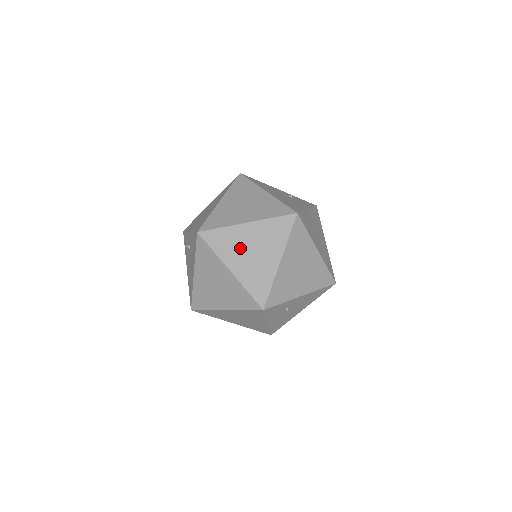
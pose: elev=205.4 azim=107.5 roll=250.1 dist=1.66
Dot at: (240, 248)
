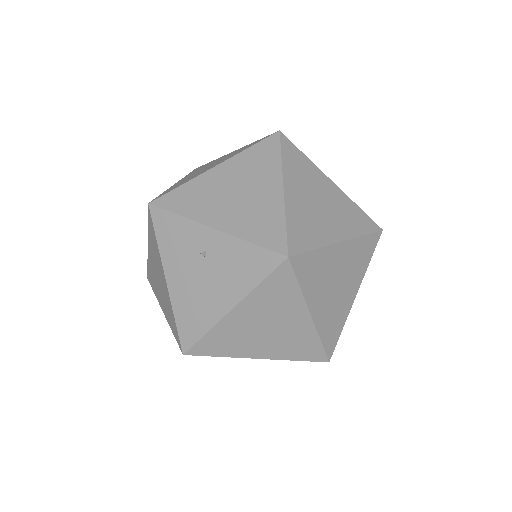
Dot at: (327, 280)
